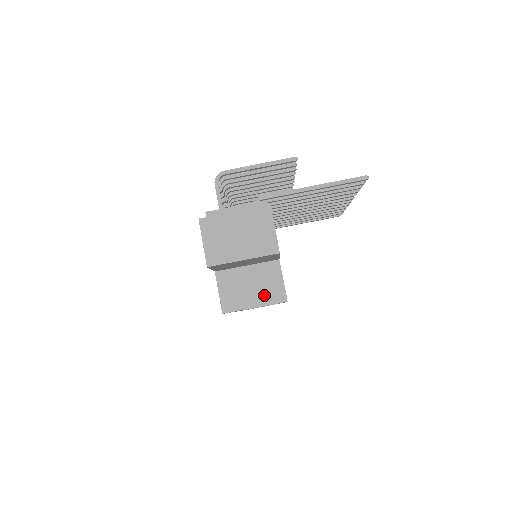
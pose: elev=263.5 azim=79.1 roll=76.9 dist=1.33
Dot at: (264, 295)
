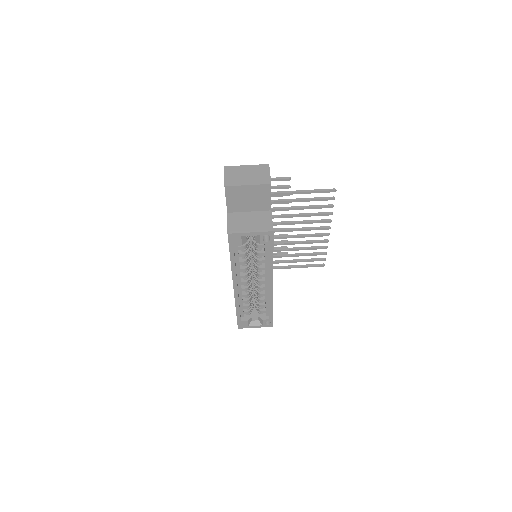
Dot at: (258, 227)
